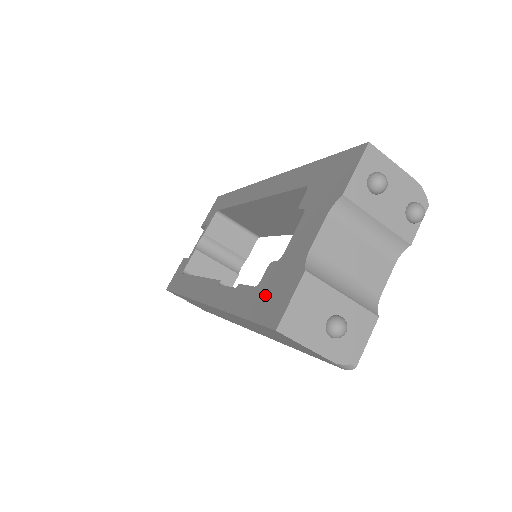
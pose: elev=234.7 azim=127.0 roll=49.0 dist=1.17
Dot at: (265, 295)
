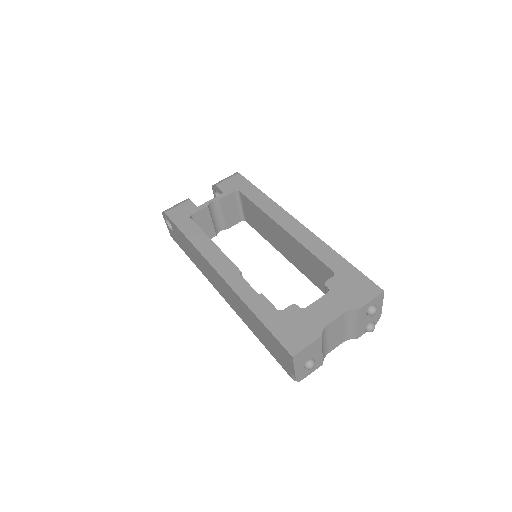
Dot at: (287, 325)
